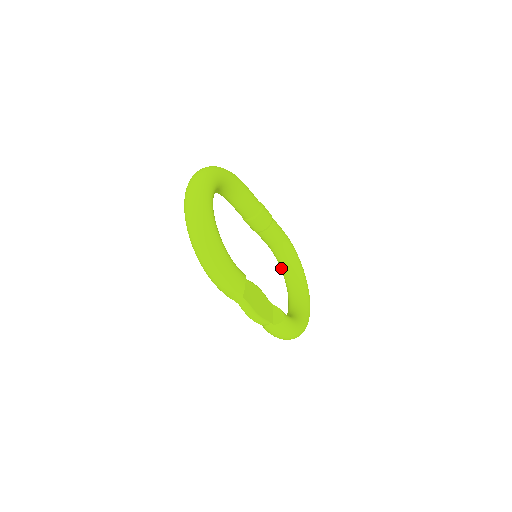
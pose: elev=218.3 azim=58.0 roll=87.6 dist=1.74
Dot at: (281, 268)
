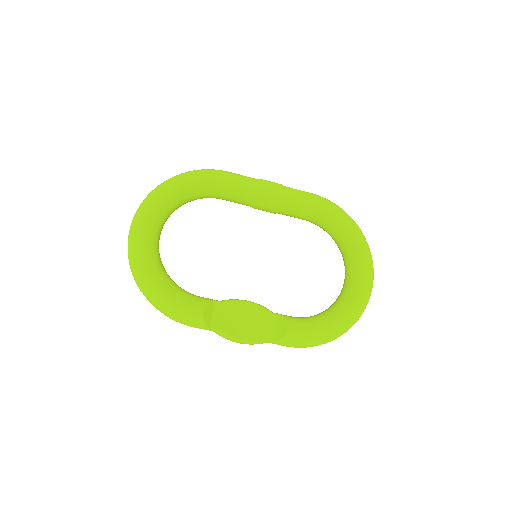
Dot at: occluded
